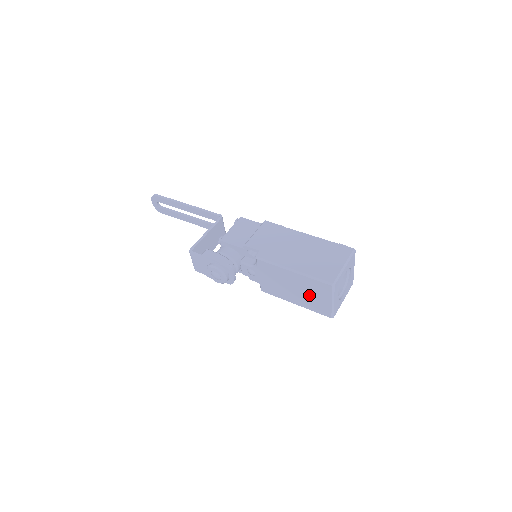
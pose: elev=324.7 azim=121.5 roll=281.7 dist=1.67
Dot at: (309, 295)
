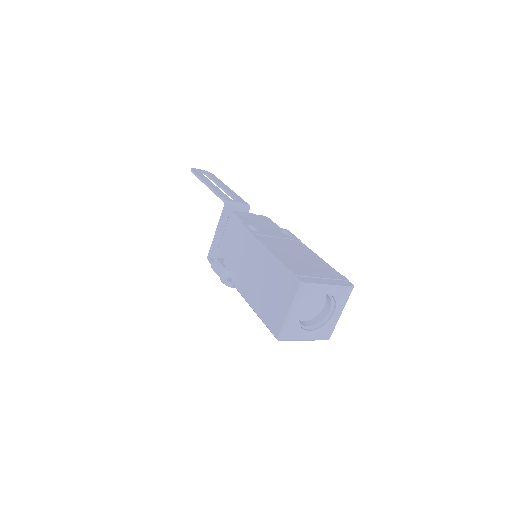
Dot at: occluded
